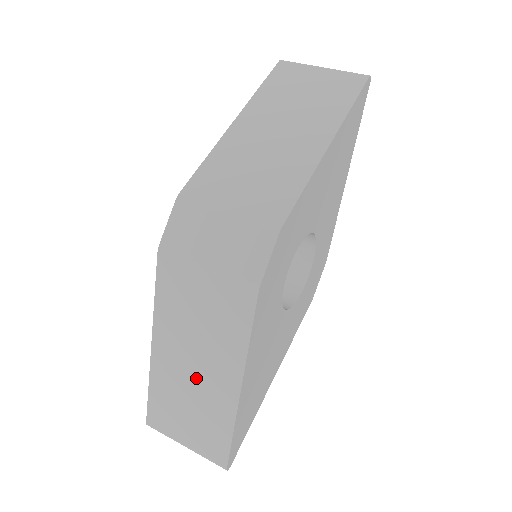
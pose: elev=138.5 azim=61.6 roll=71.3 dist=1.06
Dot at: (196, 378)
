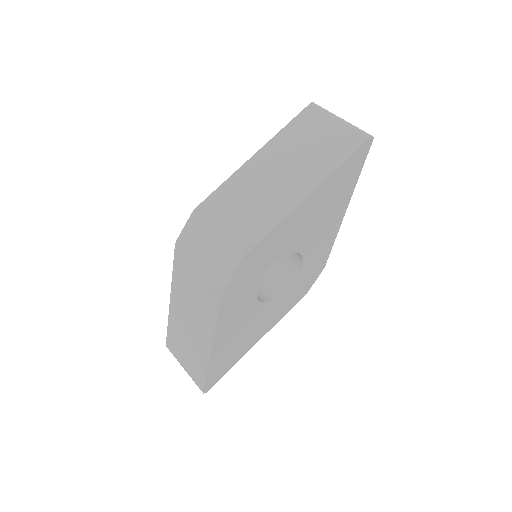
Dot at: (190, 330)
